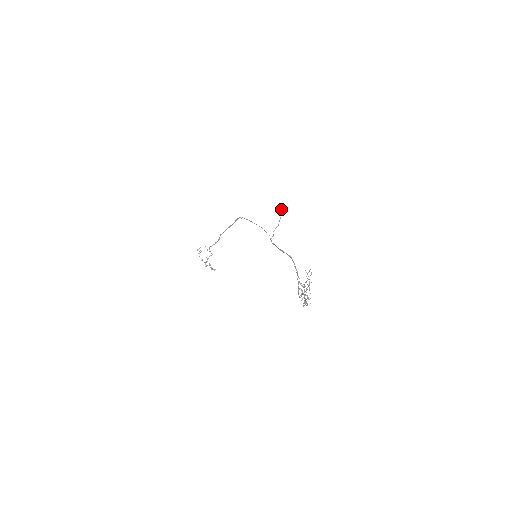
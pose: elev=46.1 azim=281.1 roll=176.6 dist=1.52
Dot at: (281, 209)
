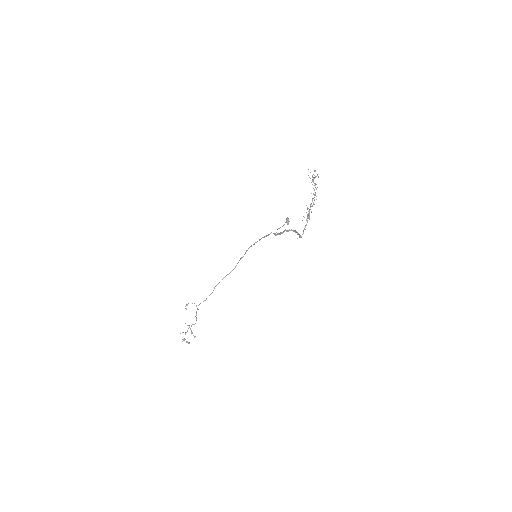
Dot at: (286, 220)
